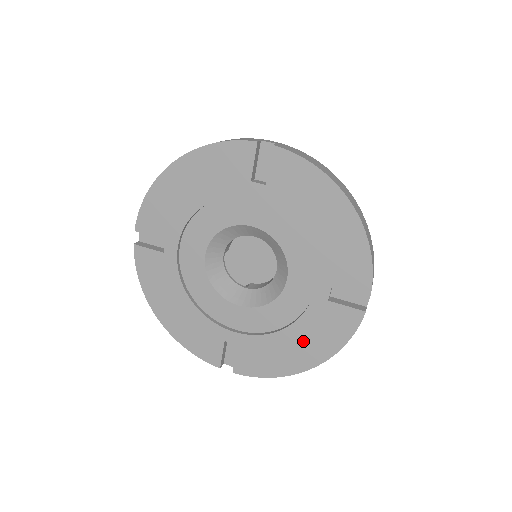
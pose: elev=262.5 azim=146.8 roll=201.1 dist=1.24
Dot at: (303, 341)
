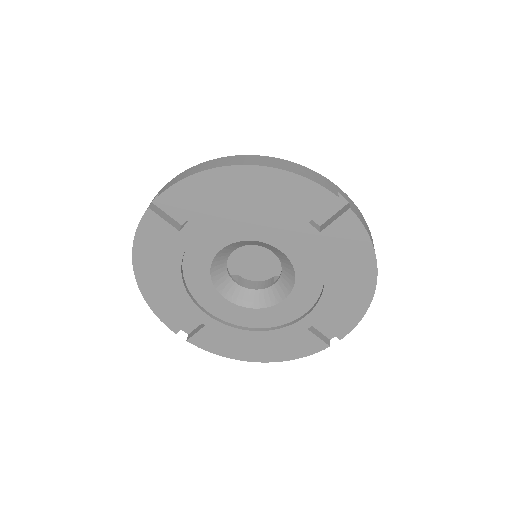
Dot at: (266, 344)
